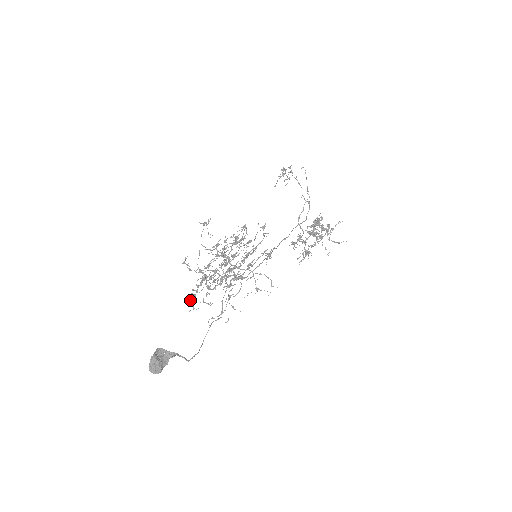
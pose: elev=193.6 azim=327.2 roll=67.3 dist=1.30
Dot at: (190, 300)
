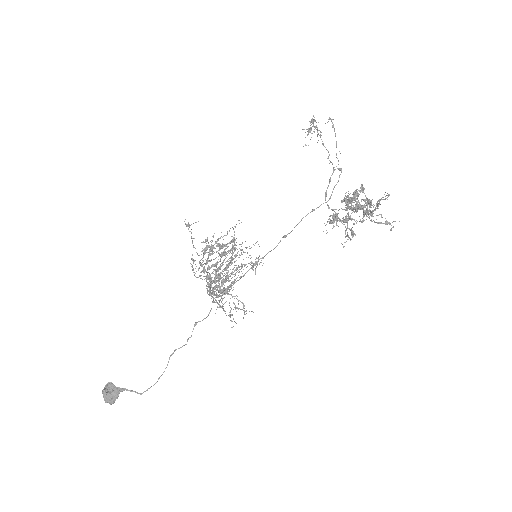
Dot at: occluded
